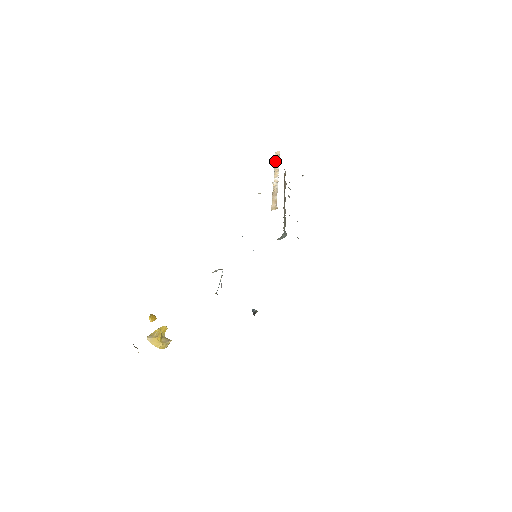
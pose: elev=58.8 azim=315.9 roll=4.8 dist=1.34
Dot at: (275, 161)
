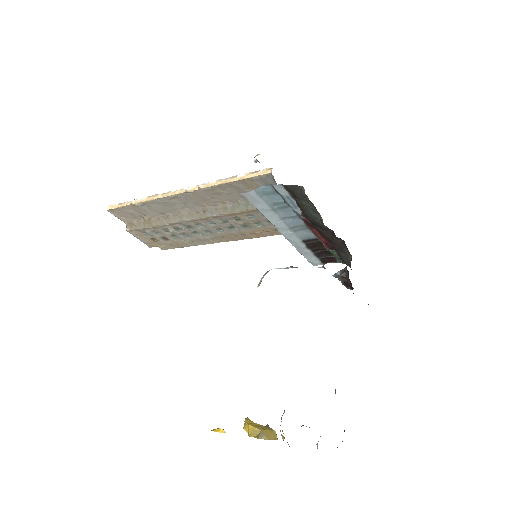
Dot at: (134, 203)
